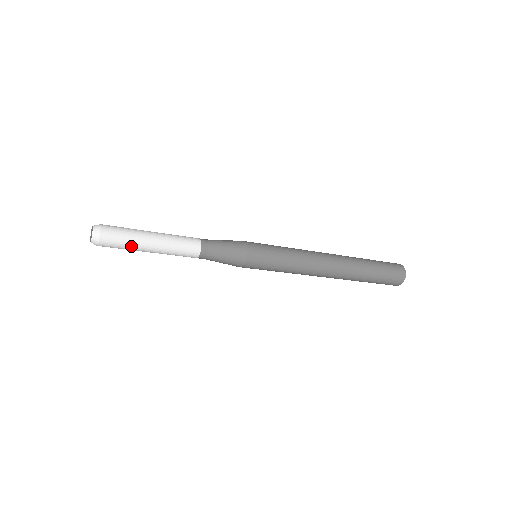
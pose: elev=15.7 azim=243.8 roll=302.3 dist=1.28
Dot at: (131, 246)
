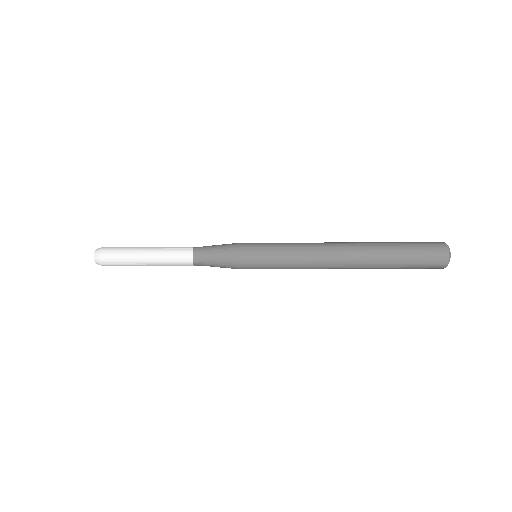
Dot at: (129, 265)
